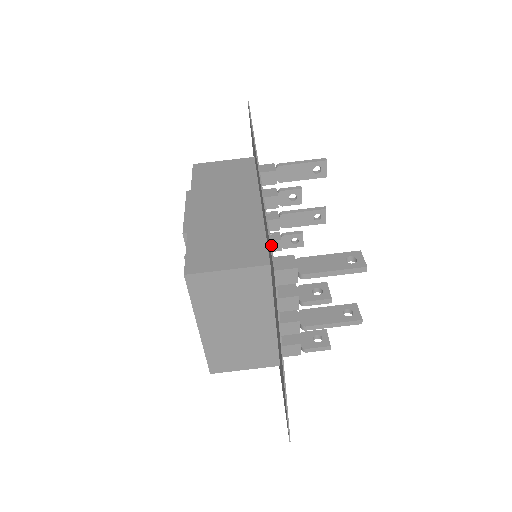
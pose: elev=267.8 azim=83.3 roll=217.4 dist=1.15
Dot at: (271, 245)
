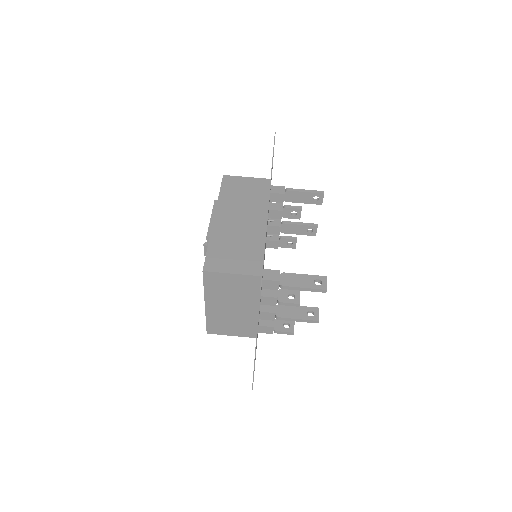
Dot at: (262, 271)
